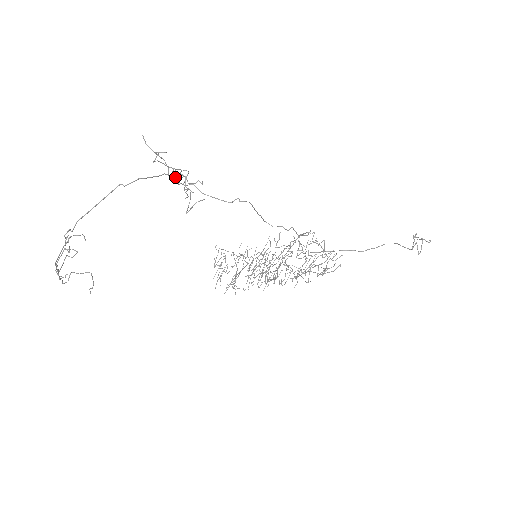
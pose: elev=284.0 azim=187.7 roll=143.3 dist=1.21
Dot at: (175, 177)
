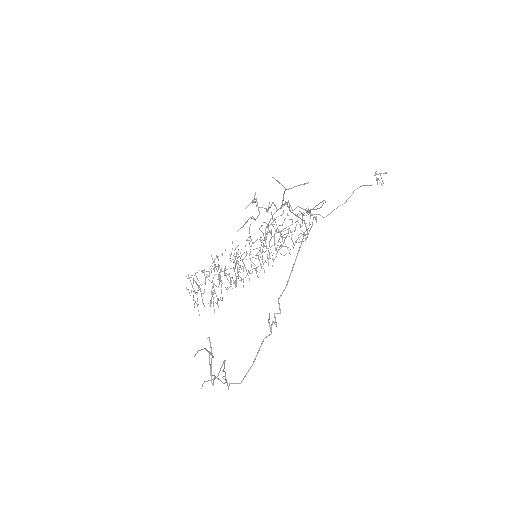
Dot at: occluded
